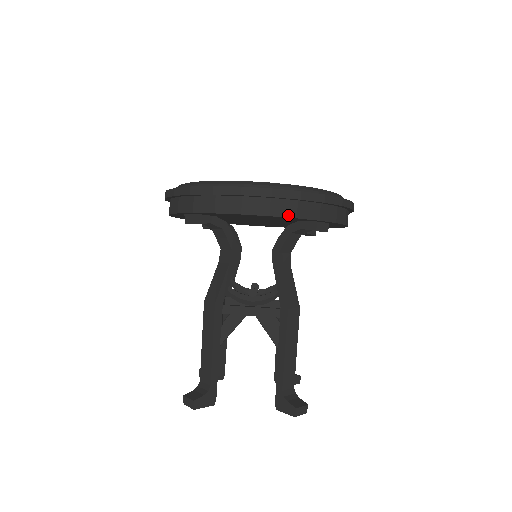
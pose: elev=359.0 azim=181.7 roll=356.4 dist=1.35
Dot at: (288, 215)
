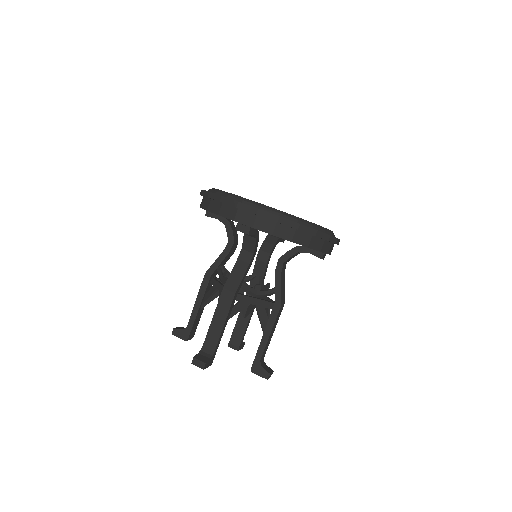
Dot at: (215, 212)
